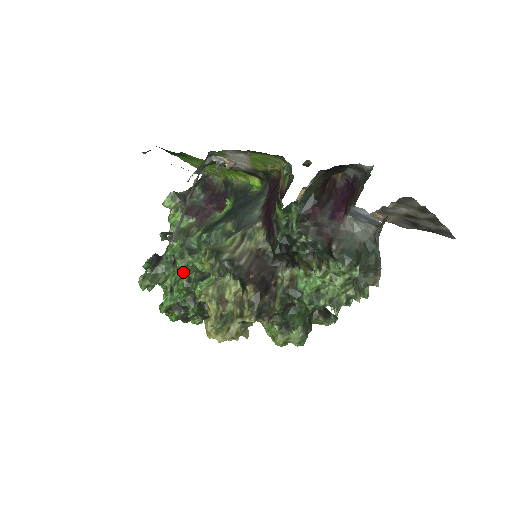
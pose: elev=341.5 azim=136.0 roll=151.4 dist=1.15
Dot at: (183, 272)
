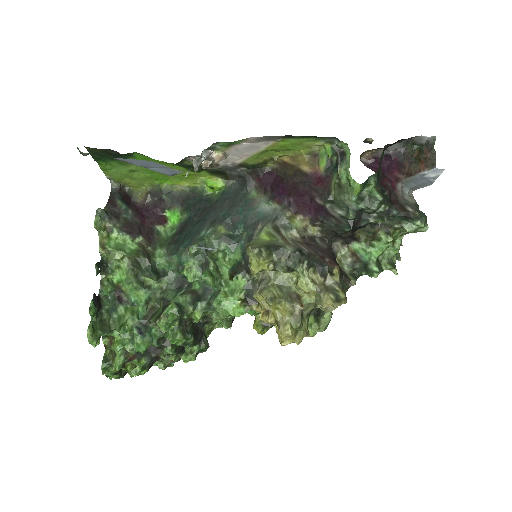
Dot at: (146, 305)
